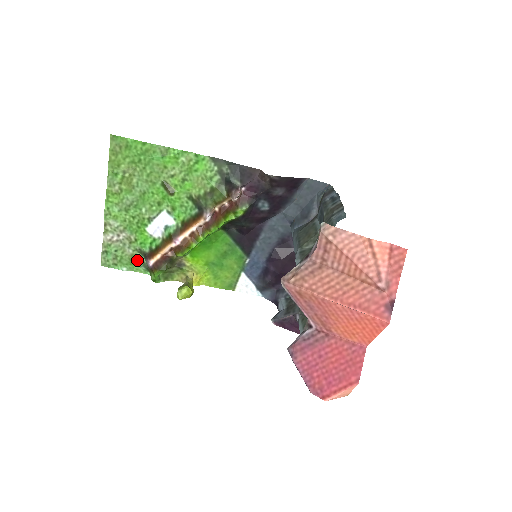
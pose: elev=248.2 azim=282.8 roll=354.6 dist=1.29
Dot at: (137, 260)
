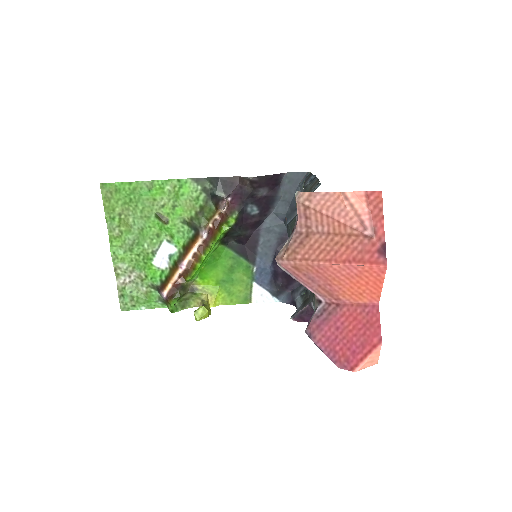
Dot at: (152, 296)
